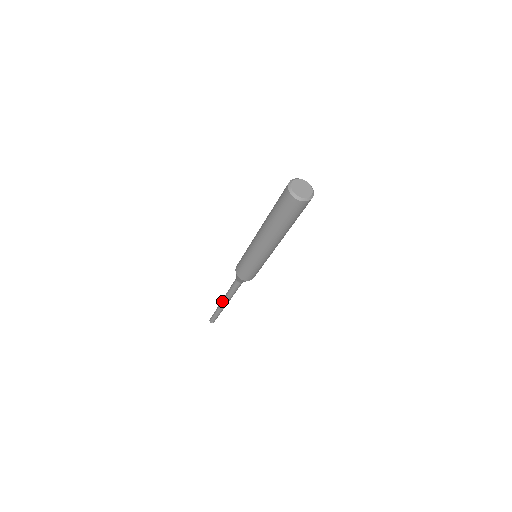
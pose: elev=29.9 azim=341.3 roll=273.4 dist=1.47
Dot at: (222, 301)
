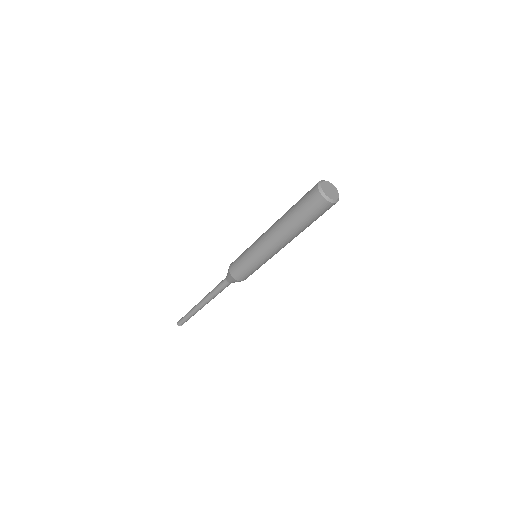
Dot at: (202, 305)
